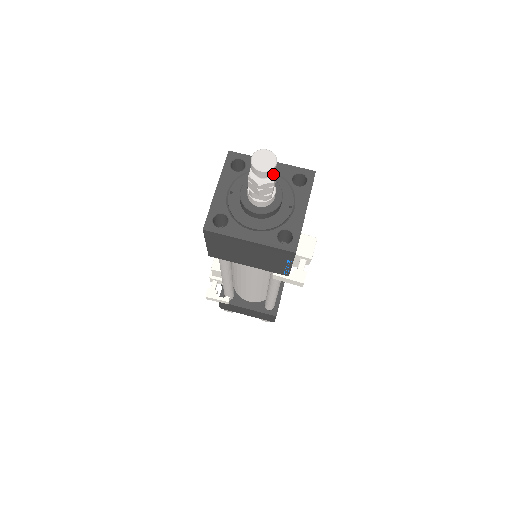
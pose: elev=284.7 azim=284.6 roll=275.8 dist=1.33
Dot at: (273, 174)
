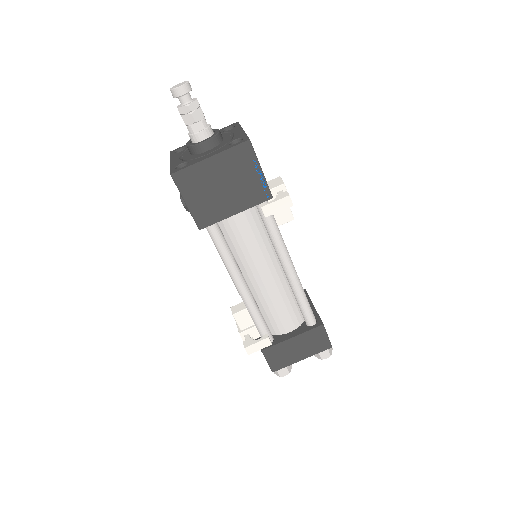
Dot at: (194, 99)
